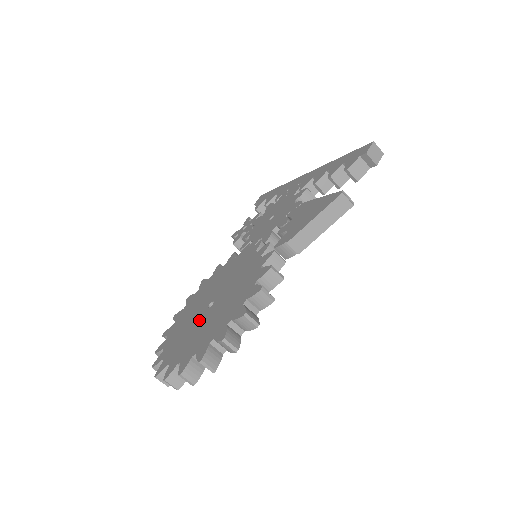
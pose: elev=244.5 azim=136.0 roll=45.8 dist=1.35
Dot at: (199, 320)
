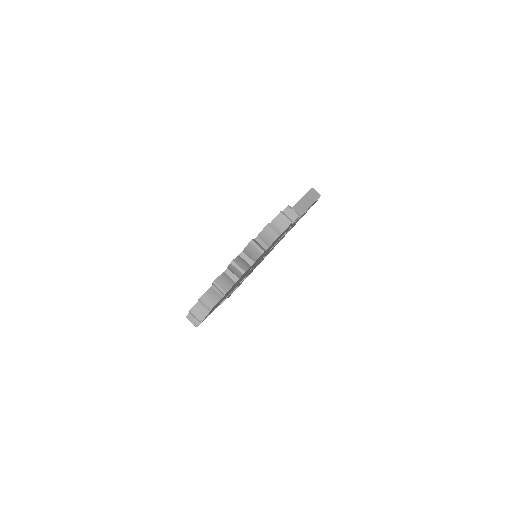
Dot at: occluded
